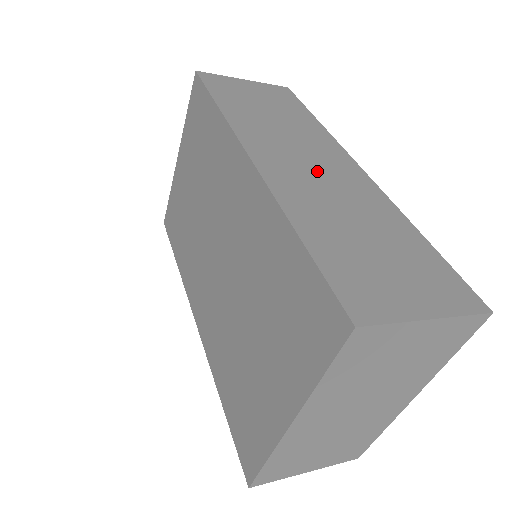
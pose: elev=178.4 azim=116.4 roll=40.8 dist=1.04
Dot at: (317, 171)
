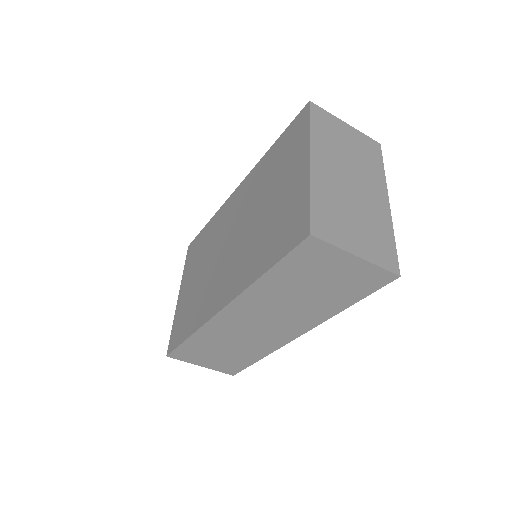
Dot at: occluded
